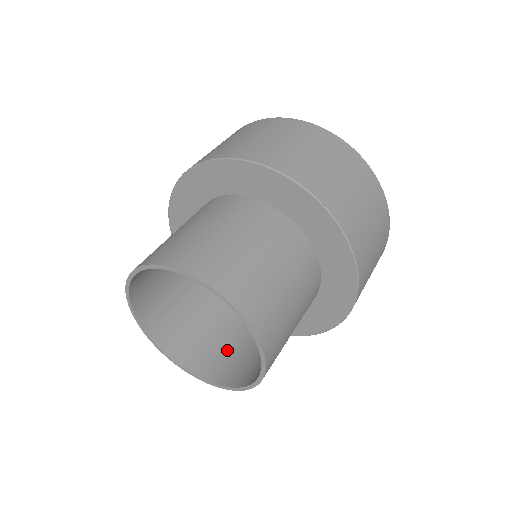
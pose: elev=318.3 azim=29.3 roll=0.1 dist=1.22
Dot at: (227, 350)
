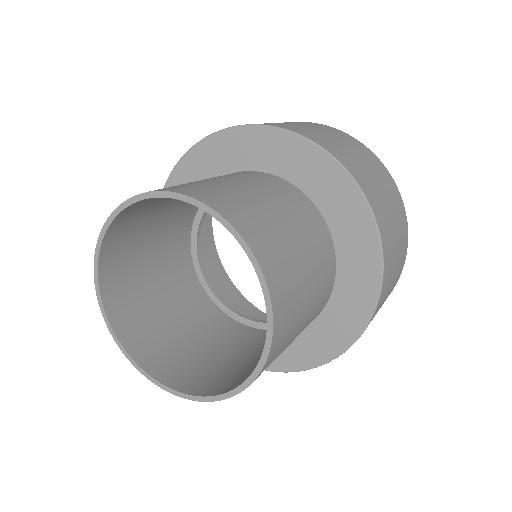
Dot at: (175, 343)
